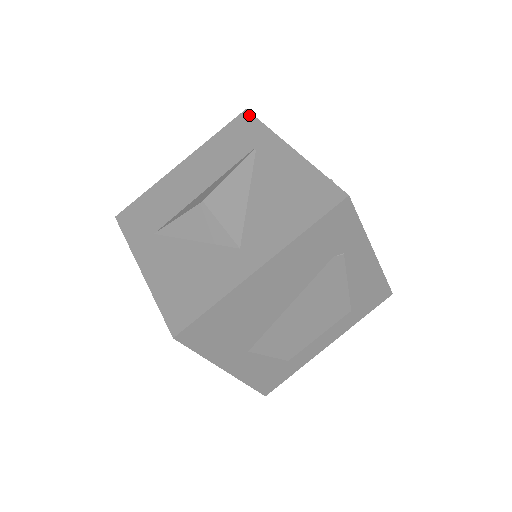
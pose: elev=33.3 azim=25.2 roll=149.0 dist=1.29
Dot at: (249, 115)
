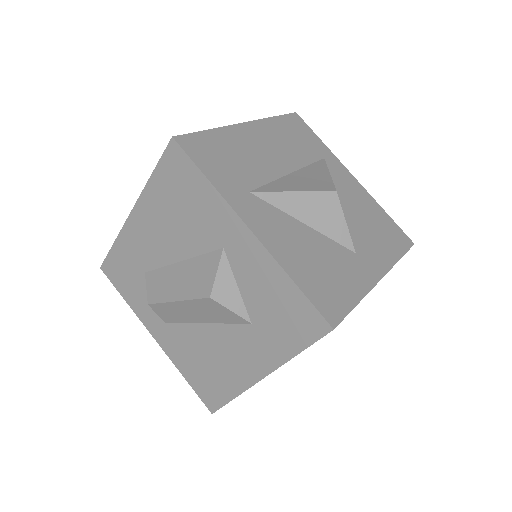
Dot at: (303, 121)
